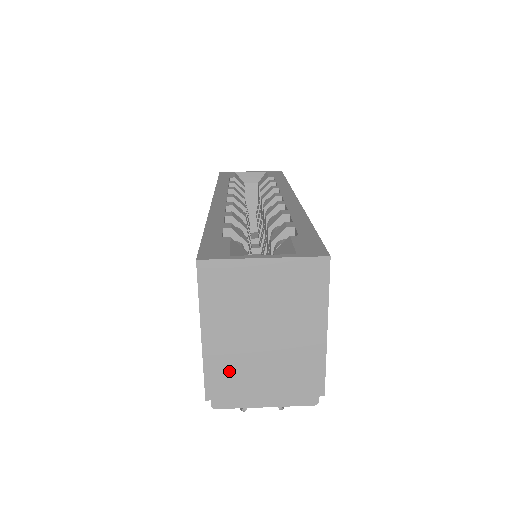
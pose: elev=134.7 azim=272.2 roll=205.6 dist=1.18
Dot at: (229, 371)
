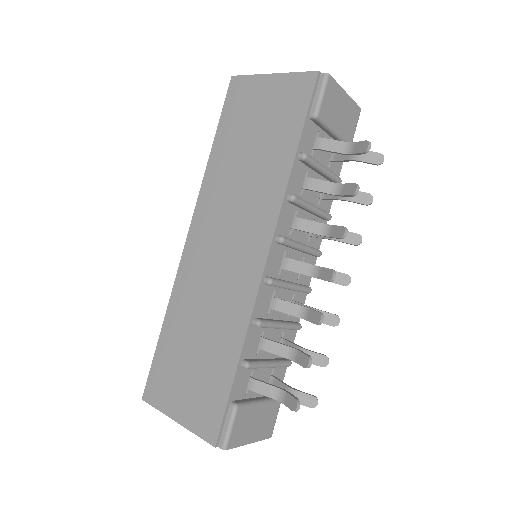
Dot at: occluded
